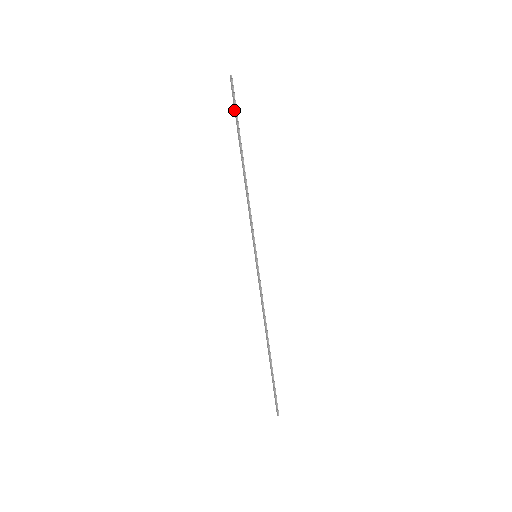
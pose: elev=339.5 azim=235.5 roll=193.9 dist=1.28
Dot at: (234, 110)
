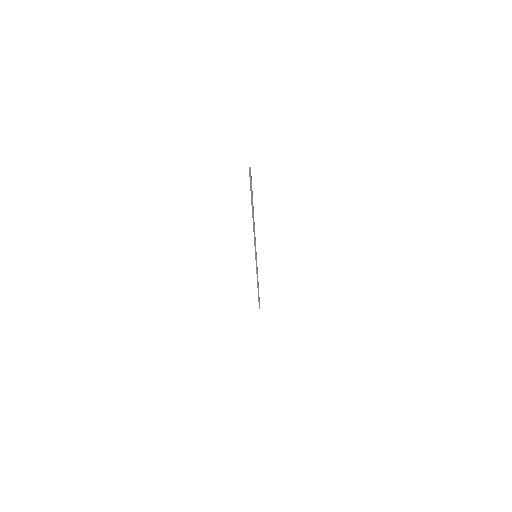
Dot at: (250, 187)
